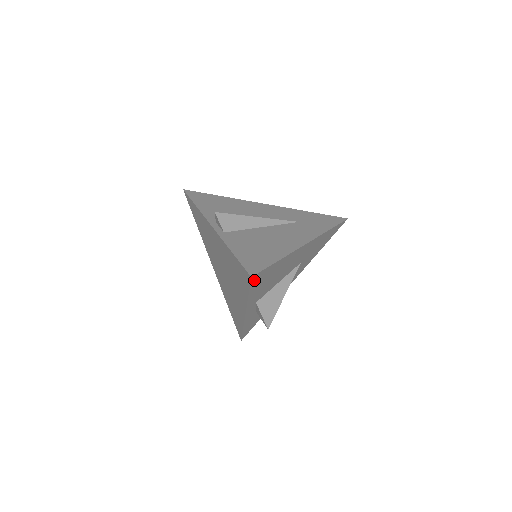
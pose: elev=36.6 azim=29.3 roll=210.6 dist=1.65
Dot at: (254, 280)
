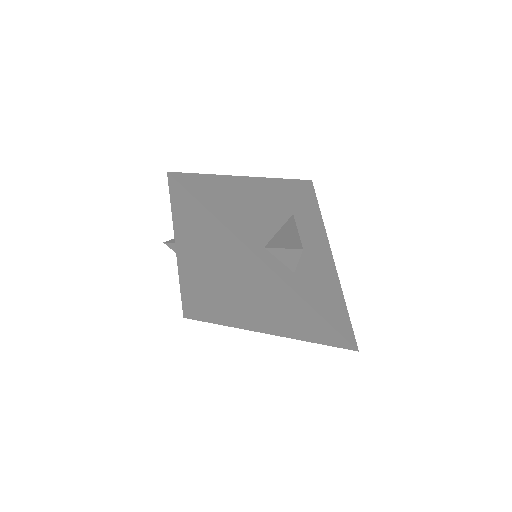
Dot at: (186, 185)
